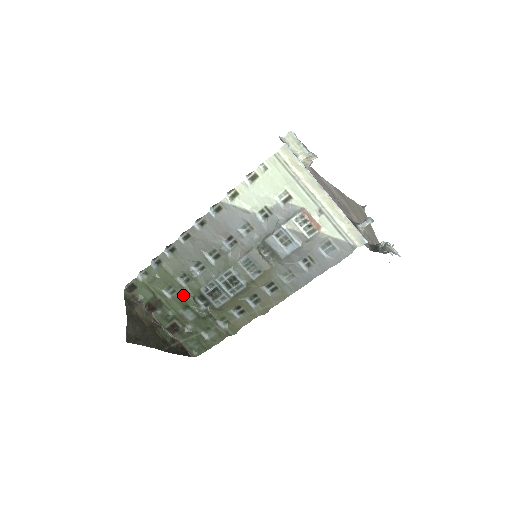
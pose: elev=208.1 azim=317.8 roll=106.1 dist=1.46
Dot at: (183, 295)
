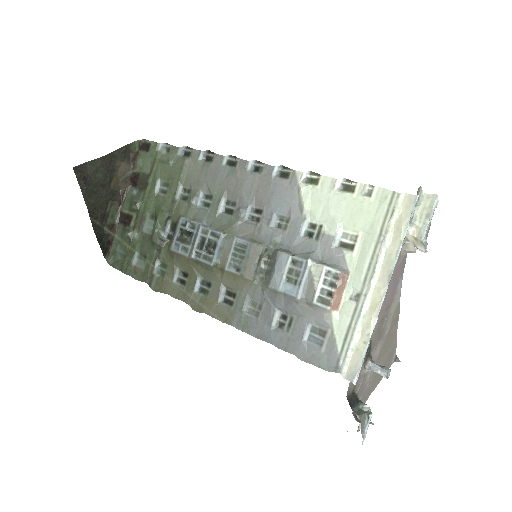
Dot at: (166, 204)
